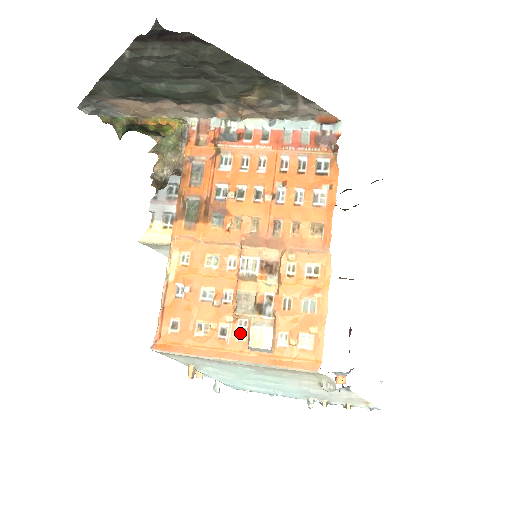
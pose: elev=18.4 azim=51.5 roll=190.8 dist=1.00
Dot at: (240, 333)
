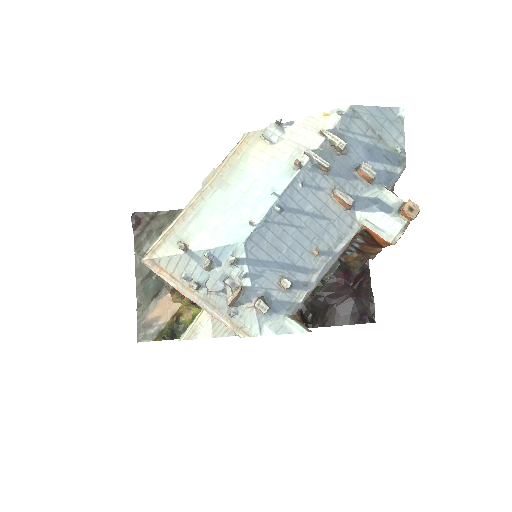
Dot at: occluded
